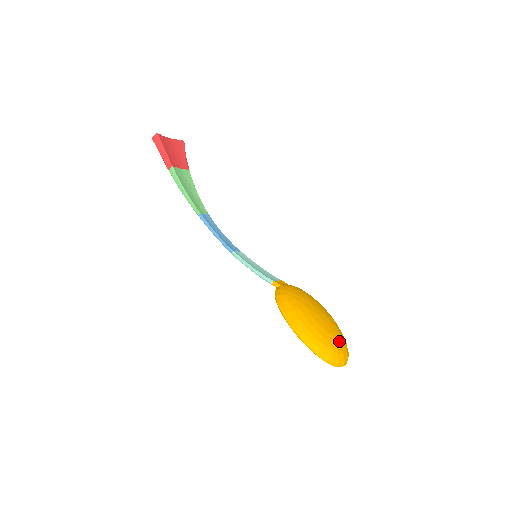
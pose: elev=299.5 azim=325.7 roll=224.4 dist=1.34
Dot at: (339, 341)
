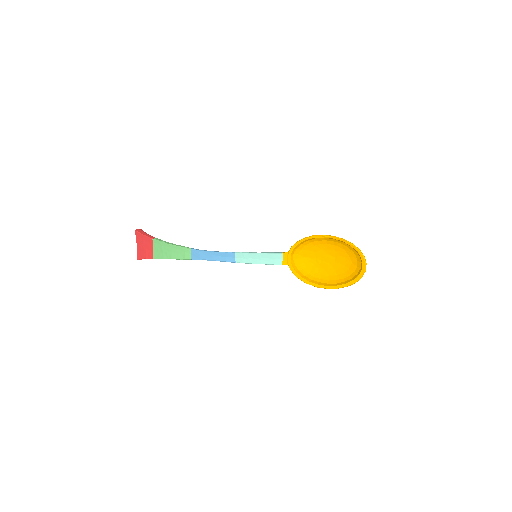
Dot at: (352, 262)
